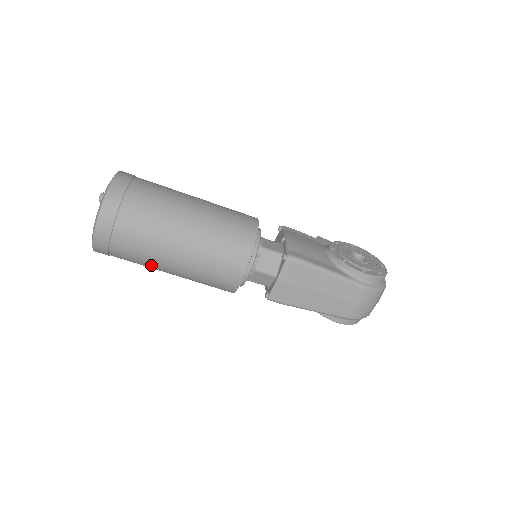
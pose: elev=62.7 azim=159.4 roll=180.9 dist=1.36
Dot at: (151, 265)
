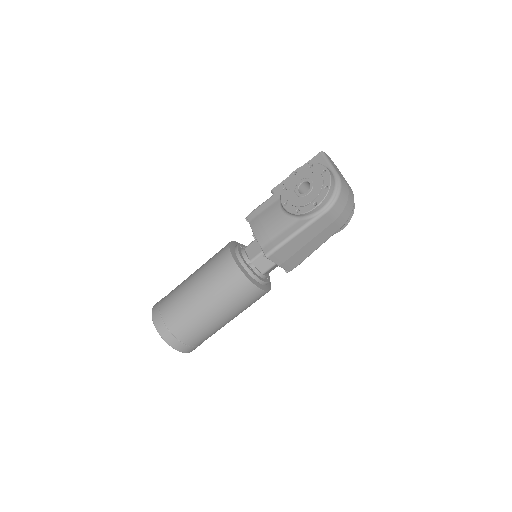
Dot at: occluded
